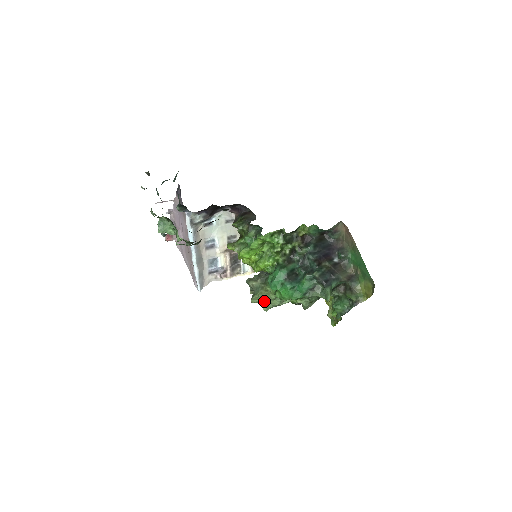
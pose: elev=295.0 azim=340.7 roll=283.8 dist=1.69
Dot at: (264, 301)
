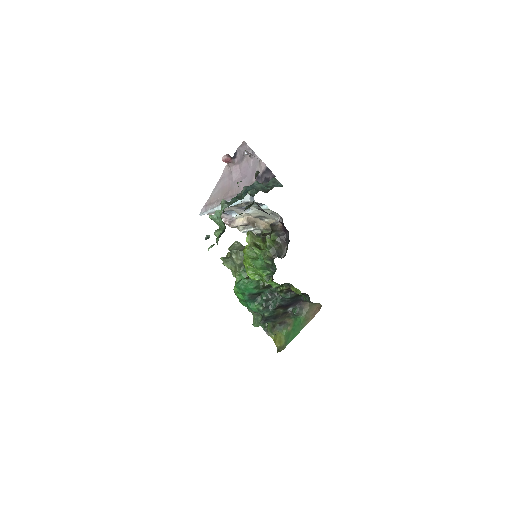
Dot at: occluded
